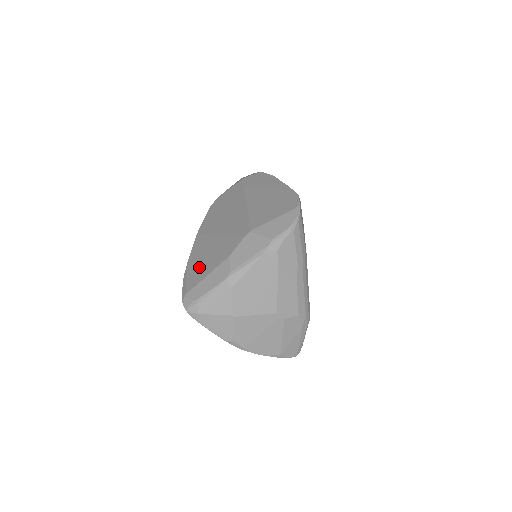
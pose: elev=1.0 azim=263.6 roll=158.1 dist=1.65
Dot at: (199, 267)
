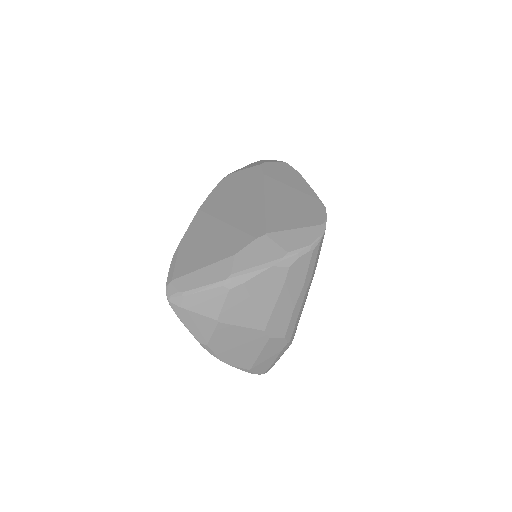
Dot at: (195, 253)
